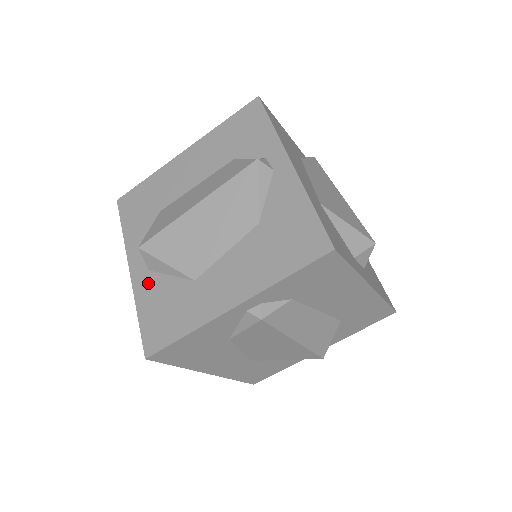
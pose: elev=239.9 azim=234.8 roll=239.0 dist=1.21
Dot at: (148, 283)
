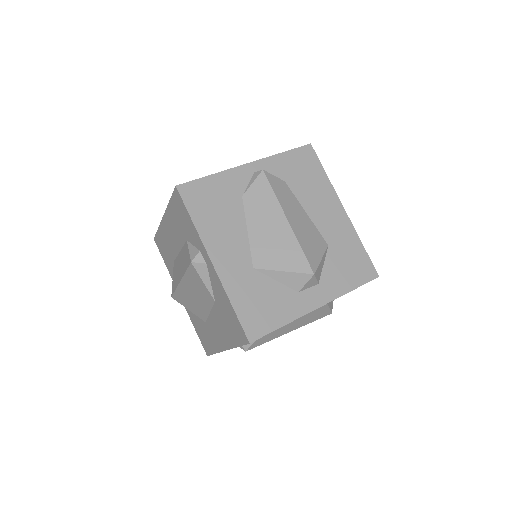
Dot at: (190, 311)
